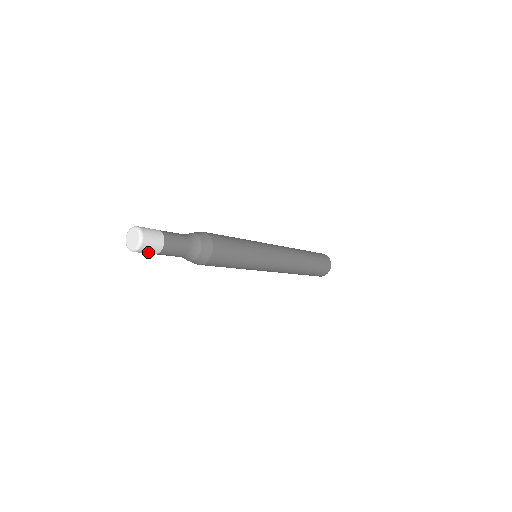
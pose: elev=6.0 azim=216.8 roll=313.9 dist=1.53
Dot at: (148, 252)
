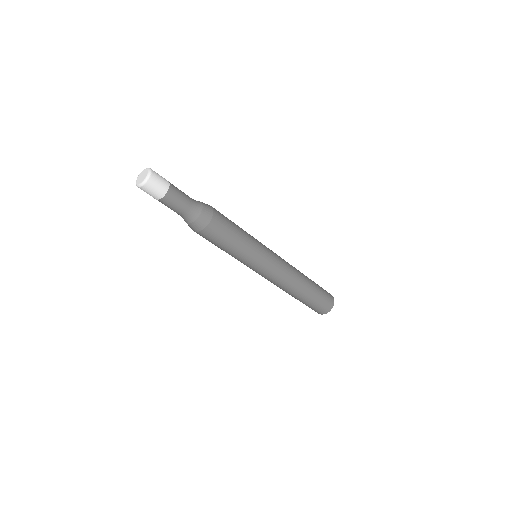
Dot at: (157, 188)
